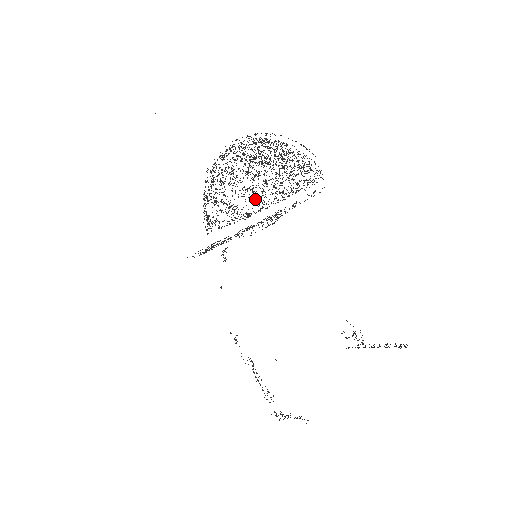
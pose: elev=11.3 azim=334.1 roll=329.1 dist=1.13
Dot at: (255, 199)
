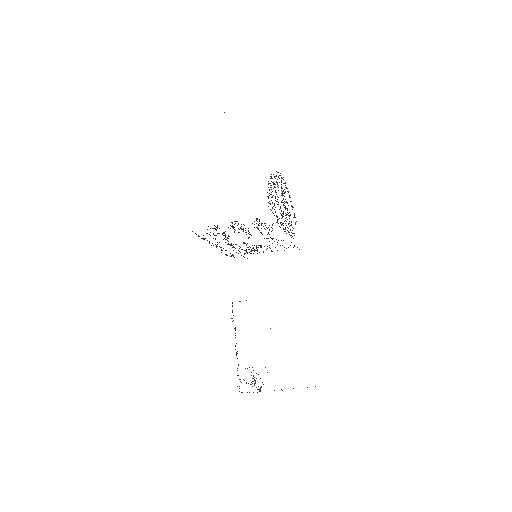
Dot at: occluded
